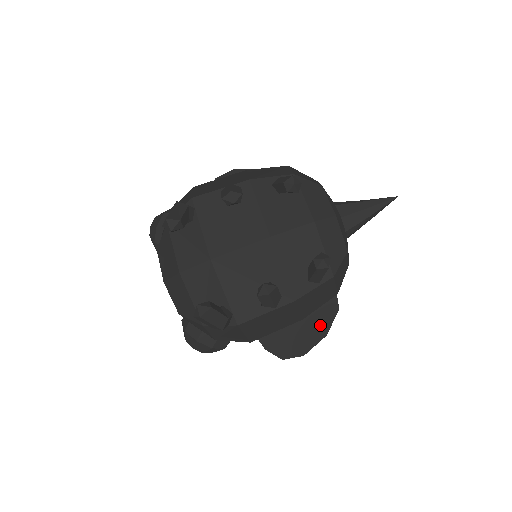
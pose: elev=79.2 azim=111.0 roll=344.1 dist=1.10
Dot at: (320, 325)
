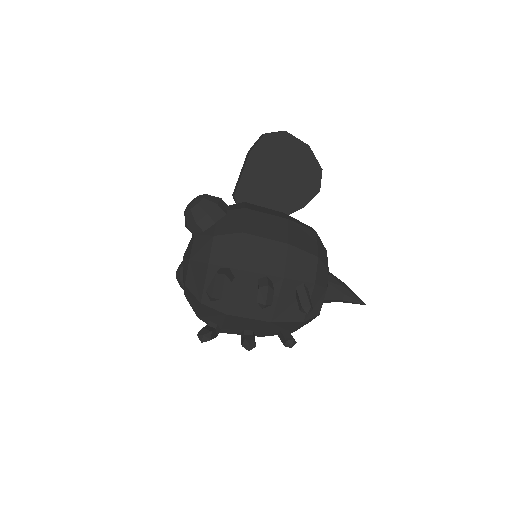
Dot at: occluded
